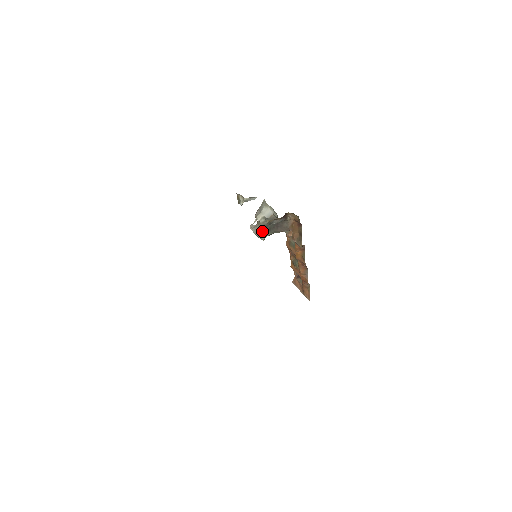
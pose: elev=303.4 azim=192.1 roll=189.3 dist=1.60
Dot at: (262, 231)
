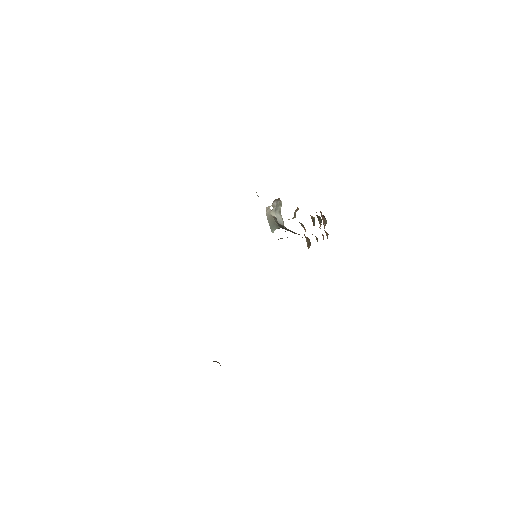
Dot at: (274, 224)
